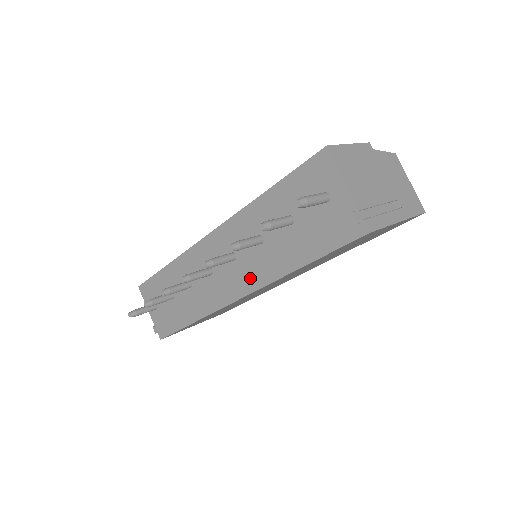
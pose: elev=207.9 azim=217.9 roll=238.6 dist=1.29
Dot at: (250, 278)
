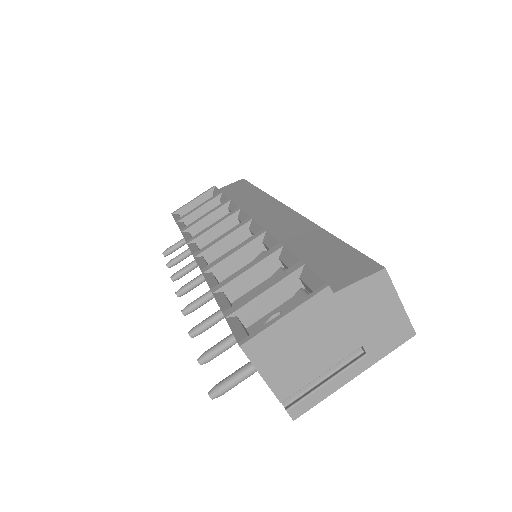
Dot at: occluded
